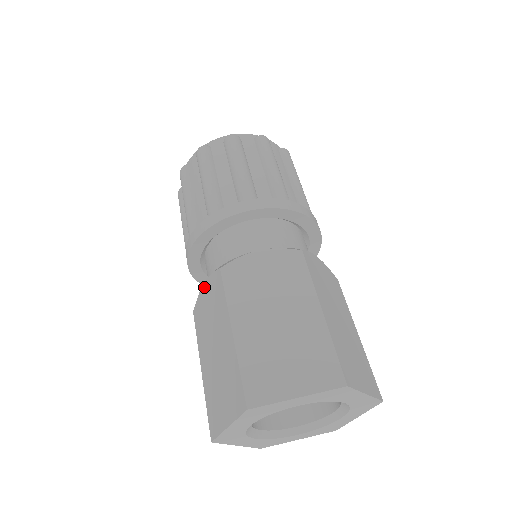
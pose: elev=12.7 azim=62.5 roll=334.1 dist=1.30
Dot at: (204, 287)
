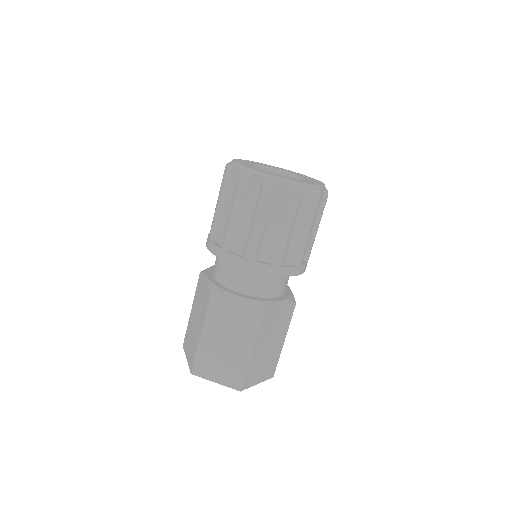
Dot at: (237, 299)
